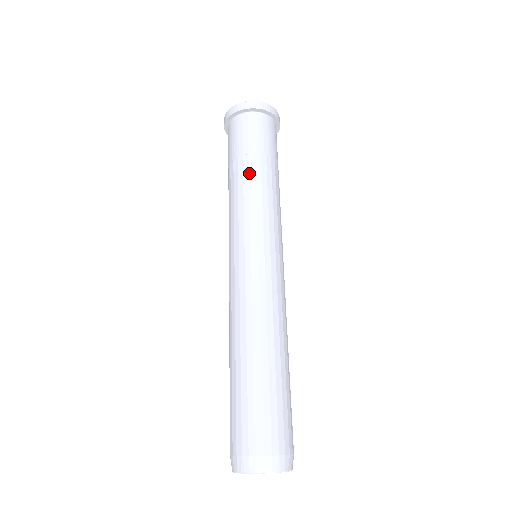
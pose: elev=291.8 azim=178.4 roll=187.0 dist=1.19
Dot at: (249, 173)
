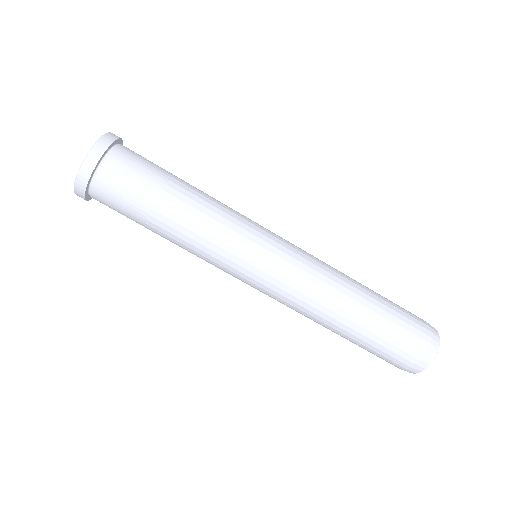
Dot at: (167, 236)
